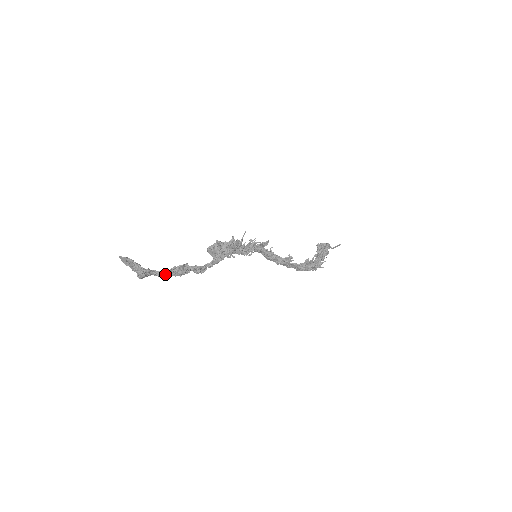
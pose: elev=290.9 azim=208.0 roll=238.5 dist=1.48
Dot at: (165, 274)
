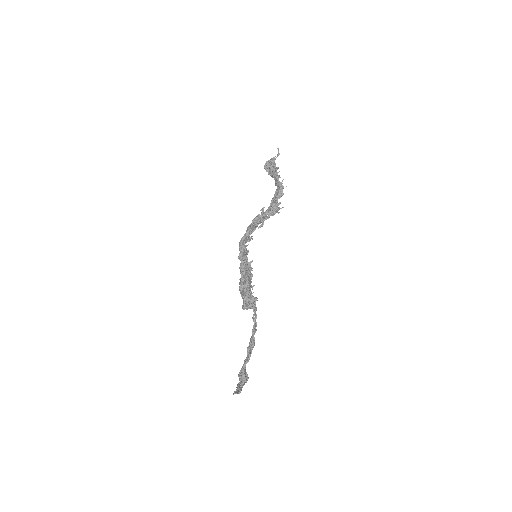
Dot at: (248, 356)
